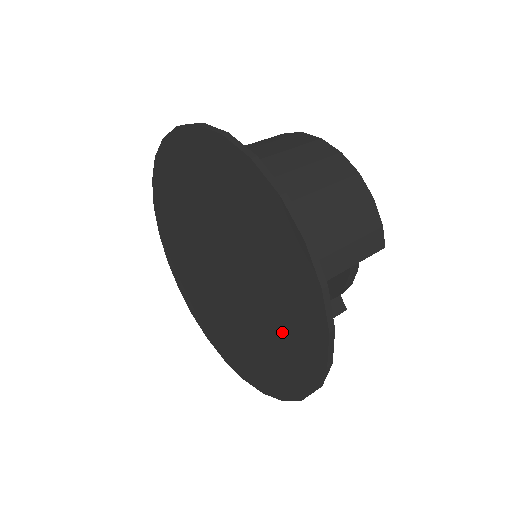
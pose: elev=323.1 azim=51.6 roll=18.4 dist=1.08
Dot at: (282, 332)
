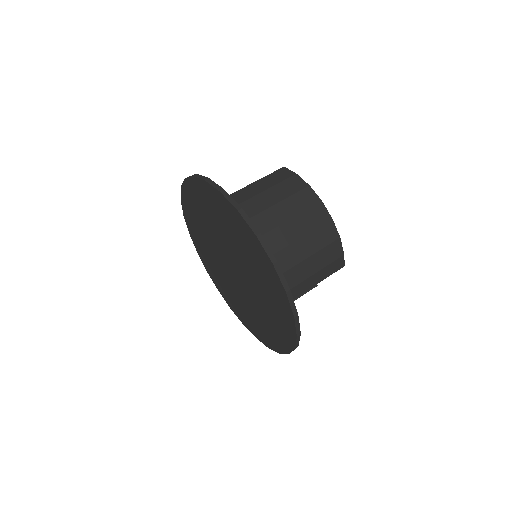
Dot at: (269, 319)
